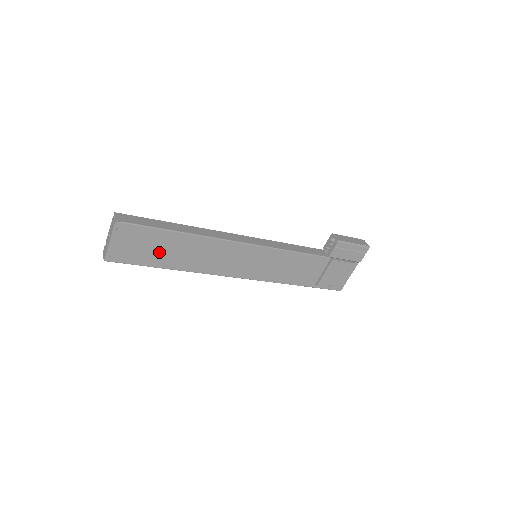
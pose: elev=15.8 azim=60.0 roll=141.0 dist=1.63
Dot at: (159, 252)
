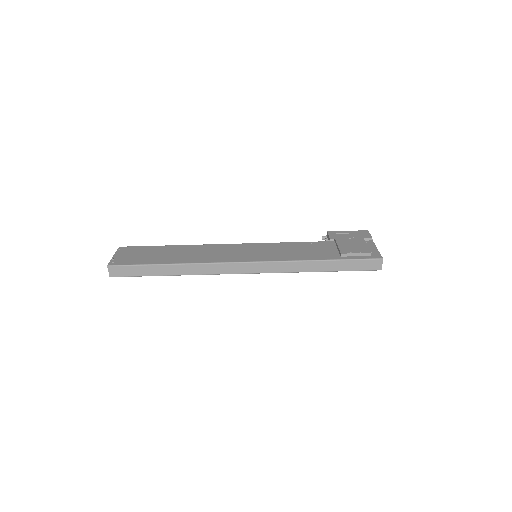
Dot at: (157, 256)
